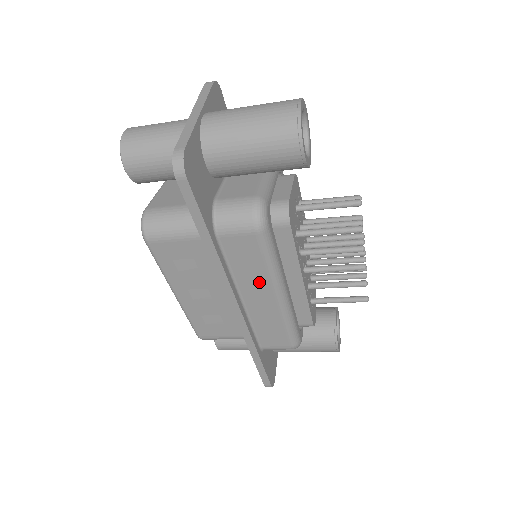
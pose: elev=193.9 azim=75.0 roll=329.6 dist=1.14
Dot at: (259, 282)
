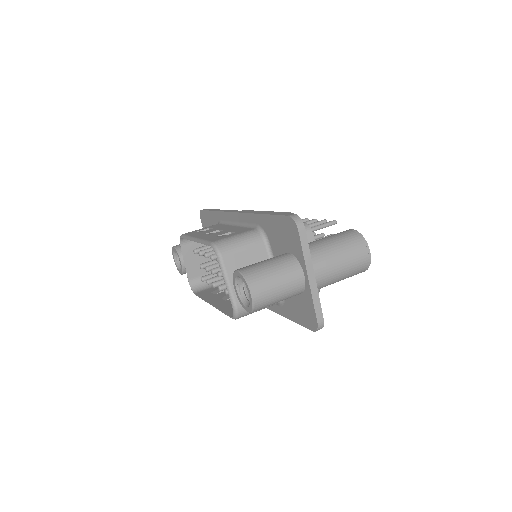
Dot at: occluded
